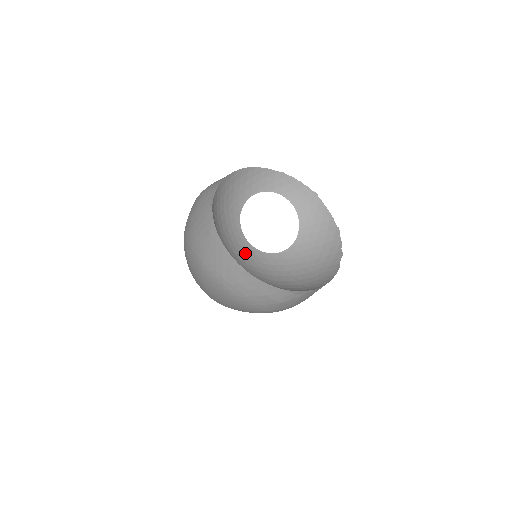
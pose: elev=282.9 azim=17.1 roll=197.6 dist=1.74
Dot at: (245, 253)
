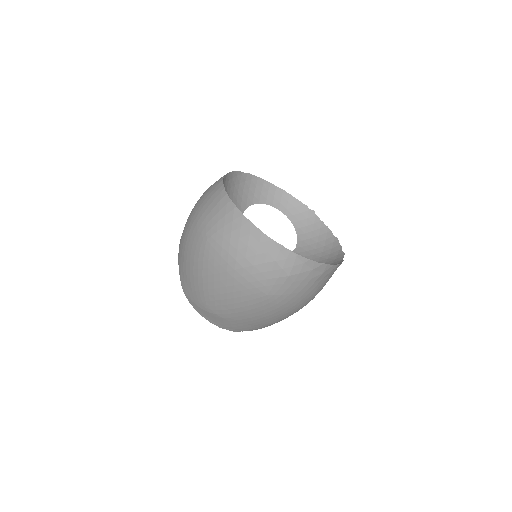
Dot at: occluded
